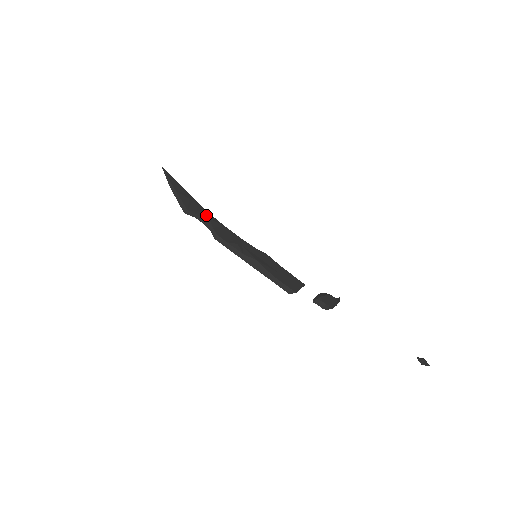
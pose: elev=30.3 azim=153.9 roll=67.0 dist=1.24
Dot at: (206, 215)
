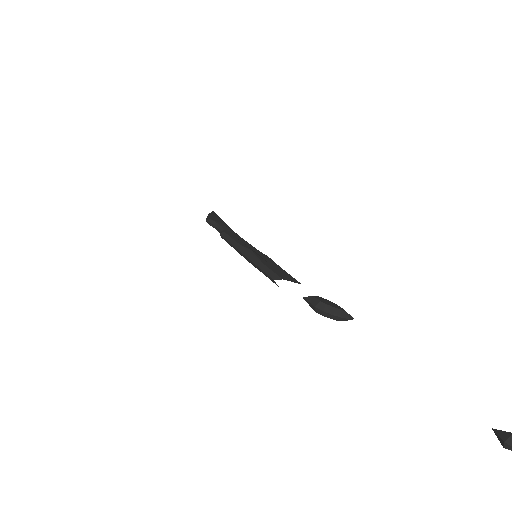
Dot at: (225, 226)
